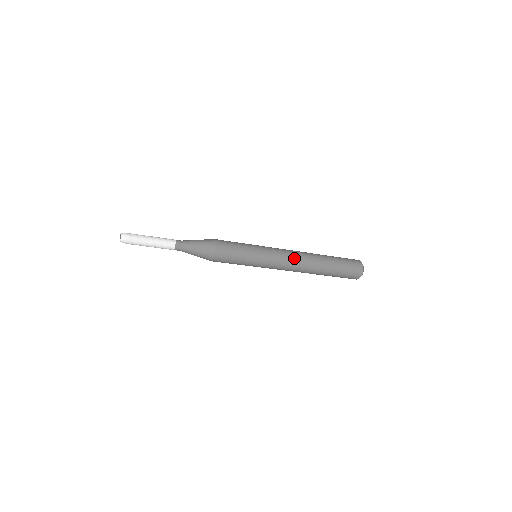
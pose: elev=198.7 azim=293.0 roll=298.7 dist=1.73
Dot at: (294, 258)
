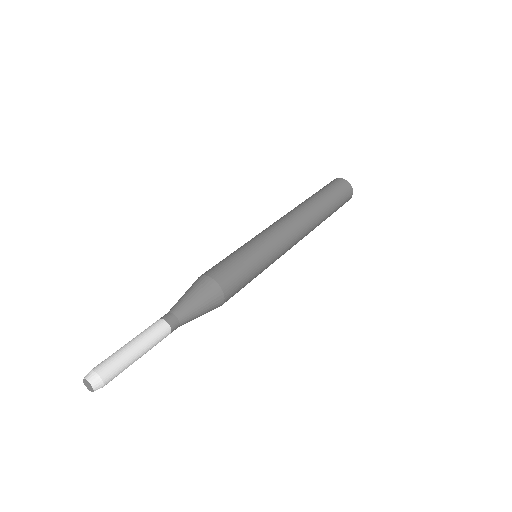
Dot at: (299, 235)
